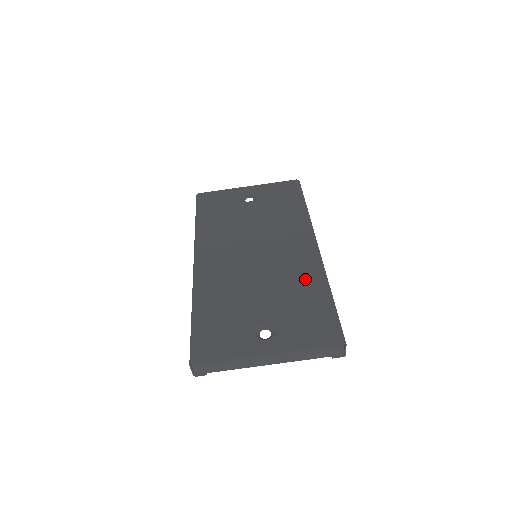
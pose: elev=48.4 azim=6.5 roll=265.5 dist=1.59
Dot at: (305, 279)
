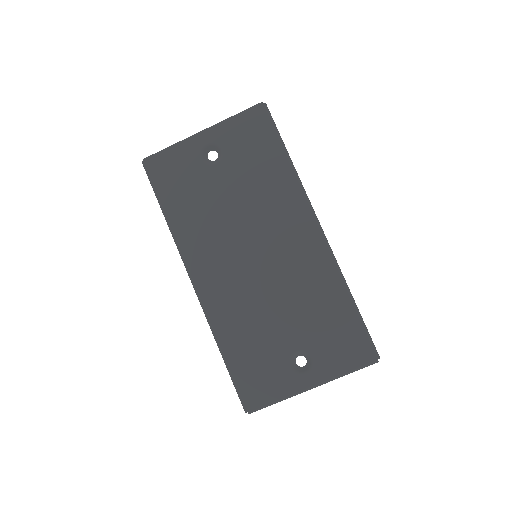
Dot at: (321, 286)
